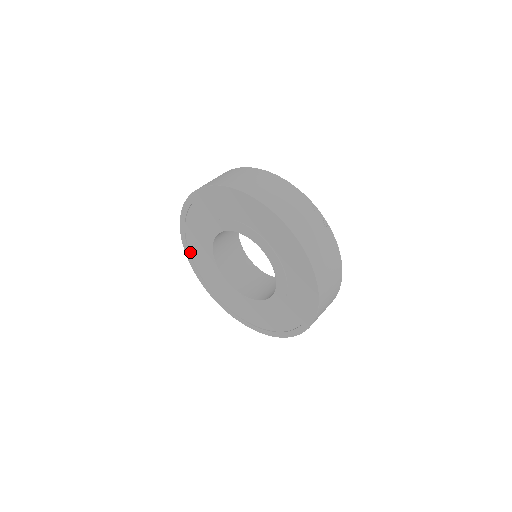
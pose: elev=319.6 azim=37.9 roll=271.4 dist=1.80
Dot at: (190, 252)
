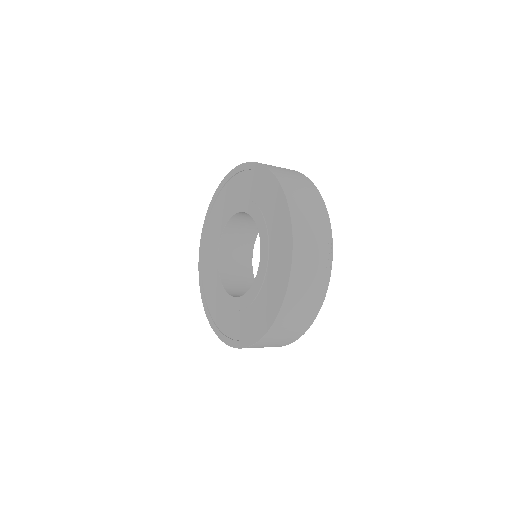
Dot at: (210, 216)
